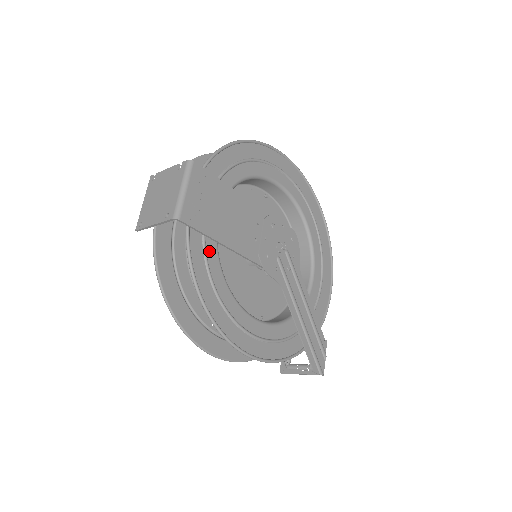
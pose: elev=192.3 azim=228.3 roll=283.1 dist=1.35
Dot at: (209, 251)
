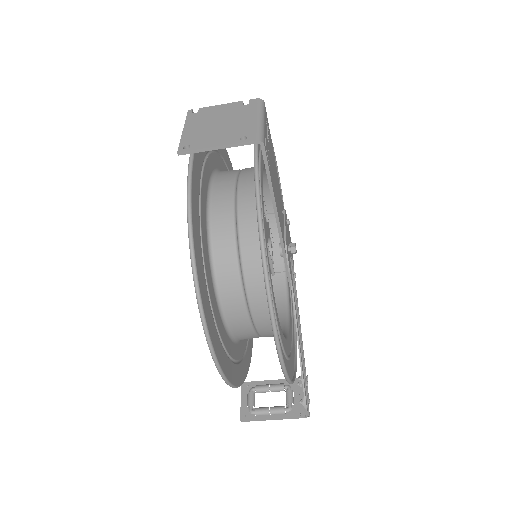
Dot at: (262, 207)
